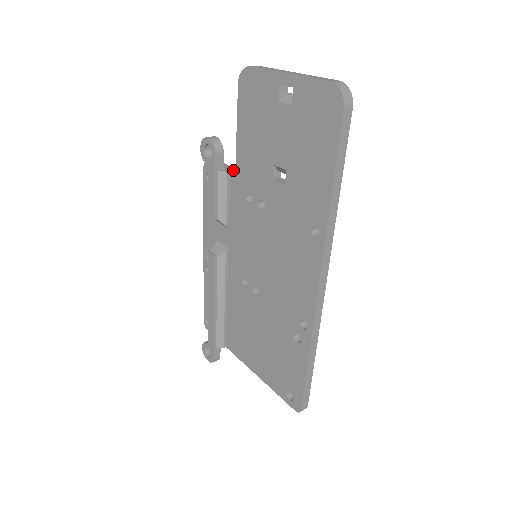
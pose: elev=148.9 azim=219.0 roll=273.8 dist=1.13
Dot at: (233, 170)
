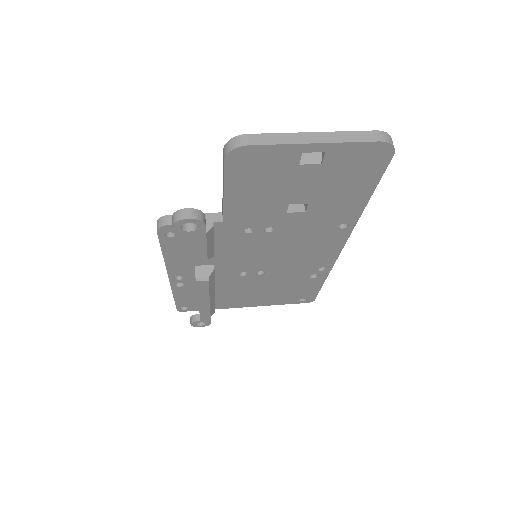
Dot at: (212, 218)
